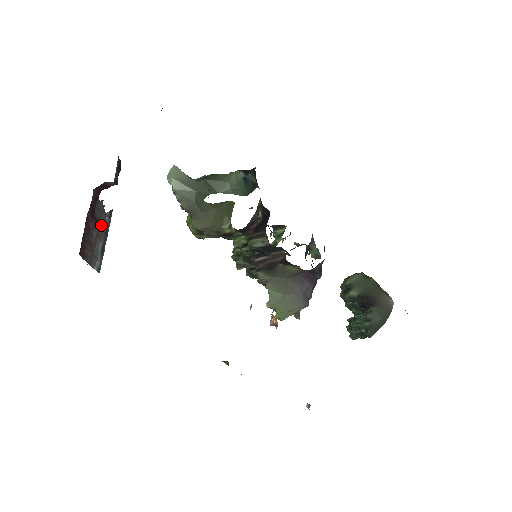
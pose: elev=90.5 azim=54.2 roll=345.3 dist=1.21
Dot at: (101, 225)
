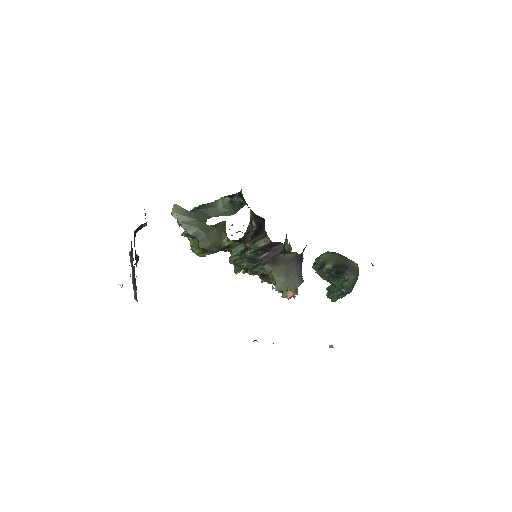
Dot at: occluded
